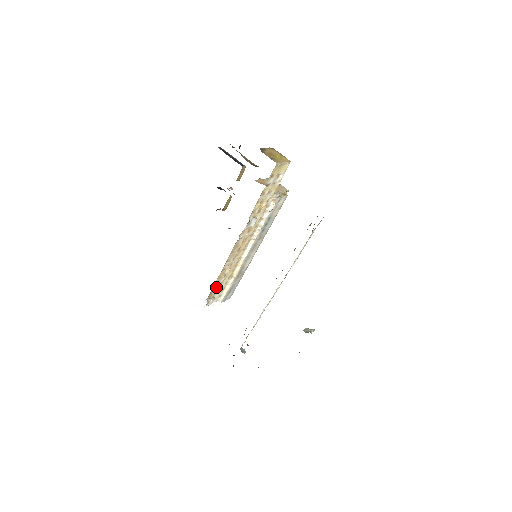
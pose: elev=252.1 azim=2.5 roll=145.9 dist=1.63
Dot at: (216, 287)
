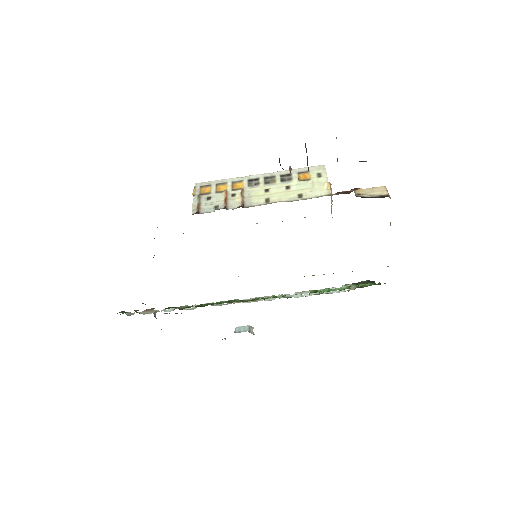
Dot at: occluded
